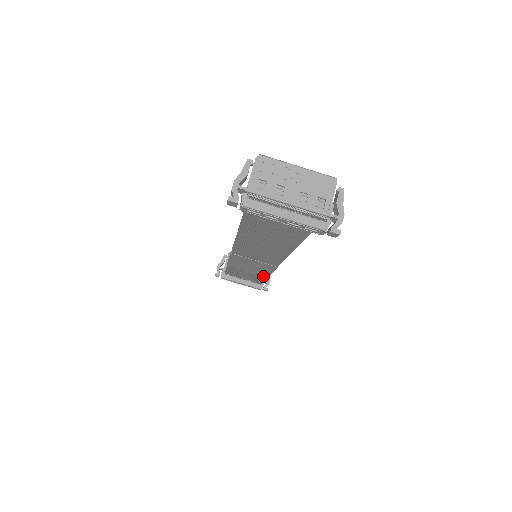
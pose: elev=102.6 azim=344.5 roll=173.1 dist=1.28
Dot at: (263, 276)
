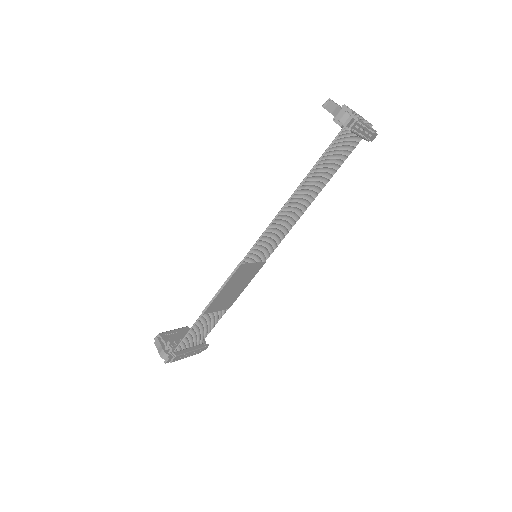
Dot at: (227, 308)
